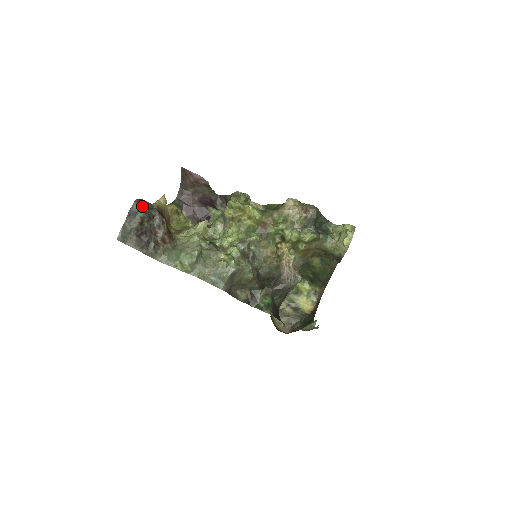
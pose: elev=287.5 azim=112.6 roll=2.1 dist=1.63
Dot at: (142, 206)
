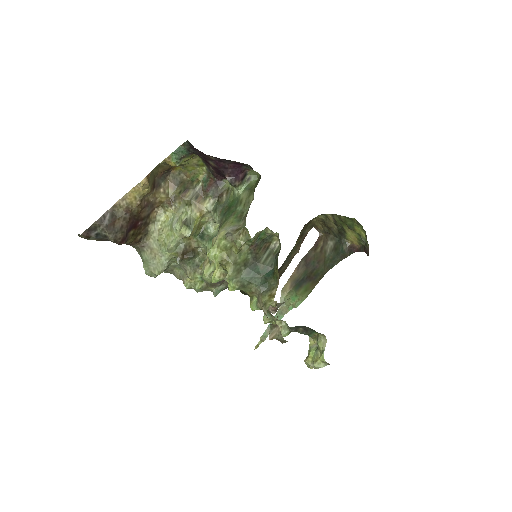
Dot at: (91, 237)
